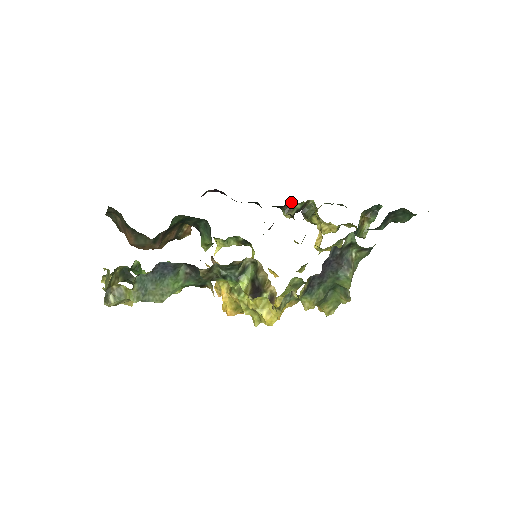
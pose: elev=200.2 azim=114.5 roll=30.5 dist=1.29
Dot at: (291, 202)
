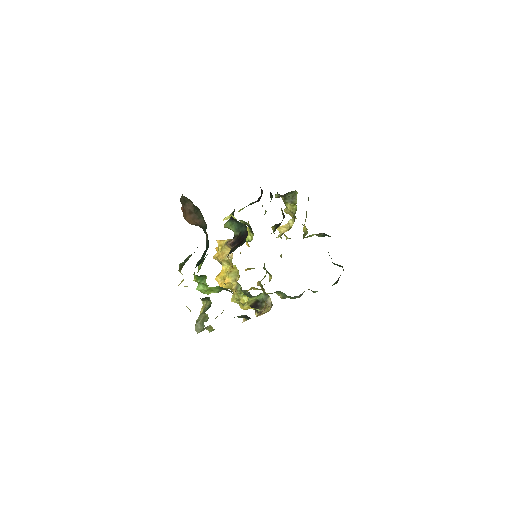
Dot at: (287, 194)
